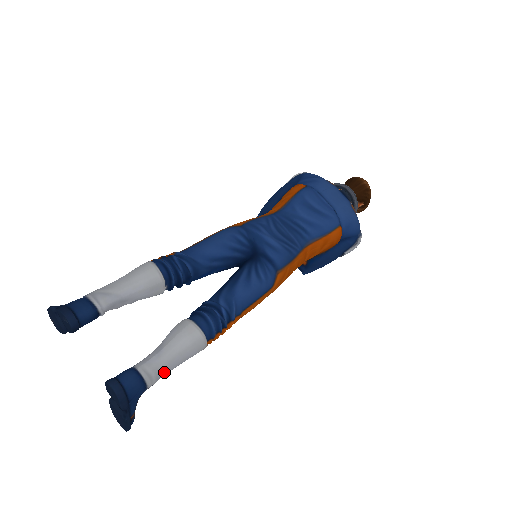
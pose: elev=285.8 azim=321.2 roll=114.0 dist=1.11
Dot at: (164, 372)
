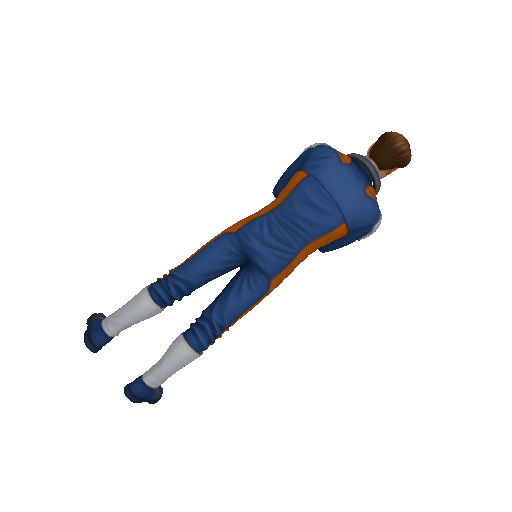
Dot at: (167, 378)
